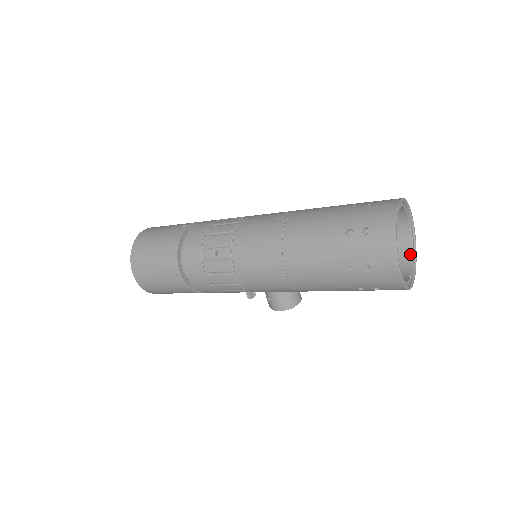
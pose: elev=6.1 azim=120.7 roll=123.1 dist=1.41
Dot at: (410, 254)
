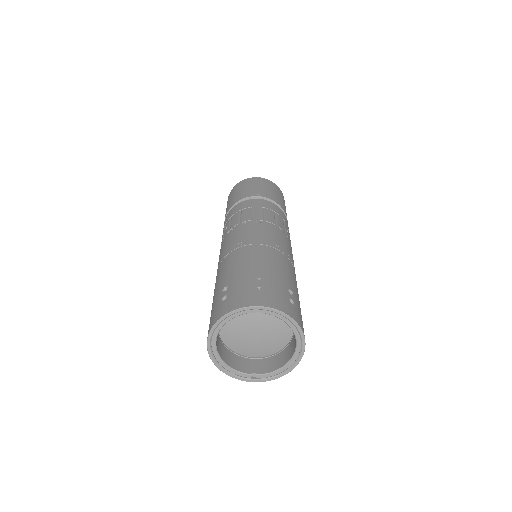
Dot at: (282, 364)
